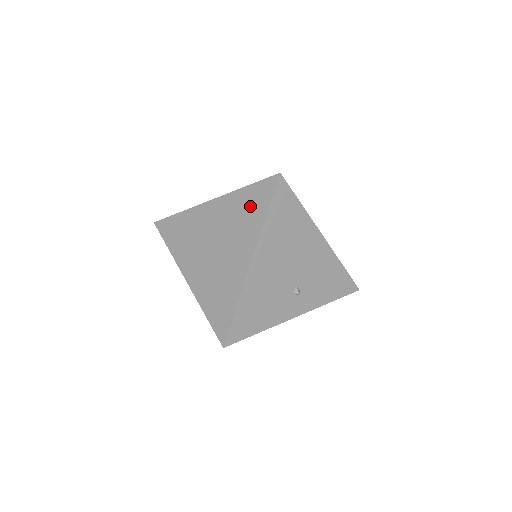
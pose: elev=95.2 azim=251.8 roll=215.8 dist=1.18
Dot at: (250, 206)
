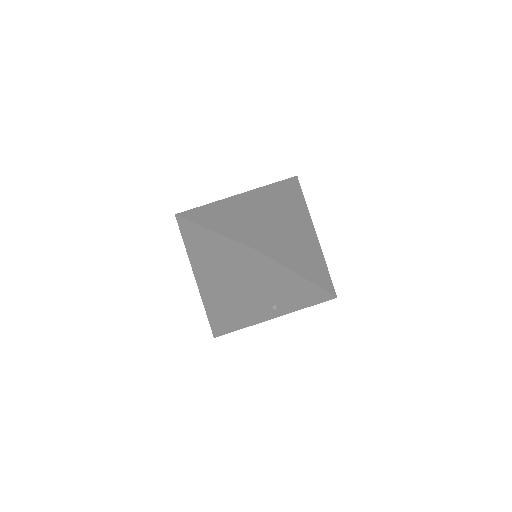
Dot at: (236, 259)
